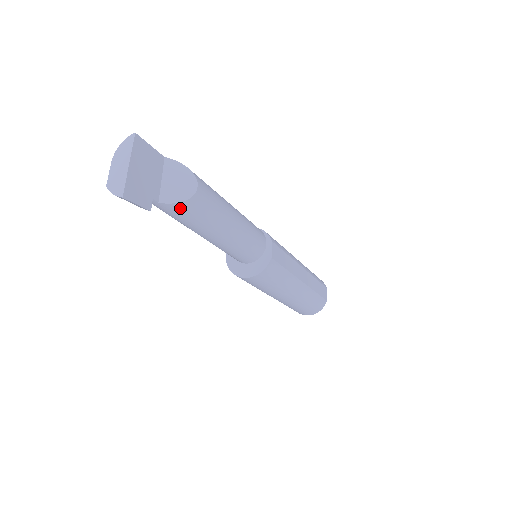
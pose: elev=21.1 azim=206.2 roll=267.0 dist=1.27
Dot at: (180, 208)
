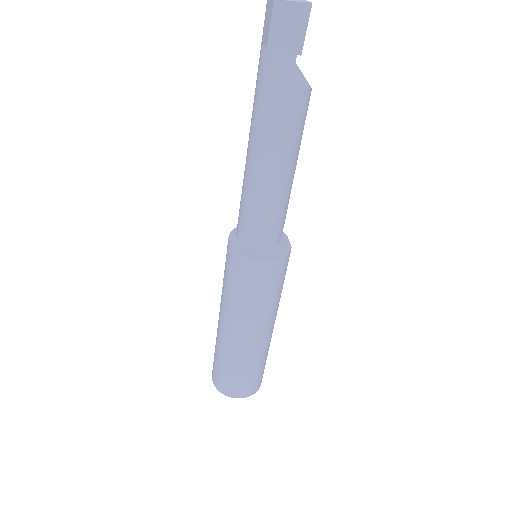
Dot at: (301, 90)
